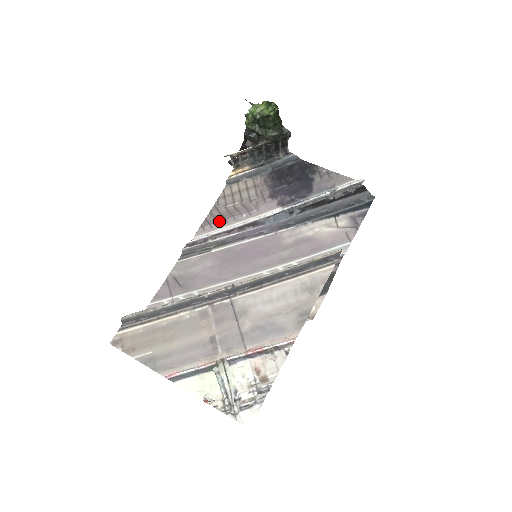
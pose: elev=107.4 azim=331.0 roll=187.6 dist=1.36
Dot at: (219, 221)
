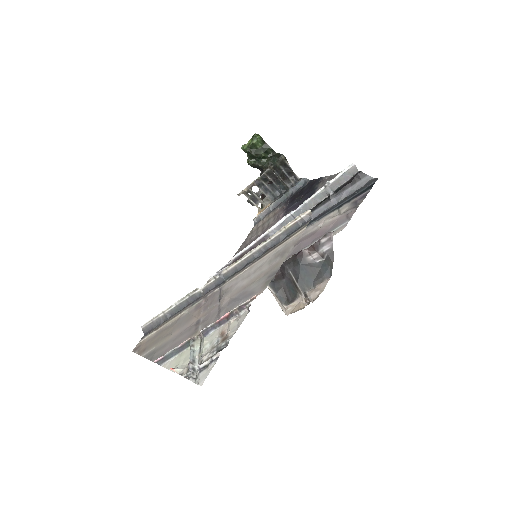
Dot at: occluded
